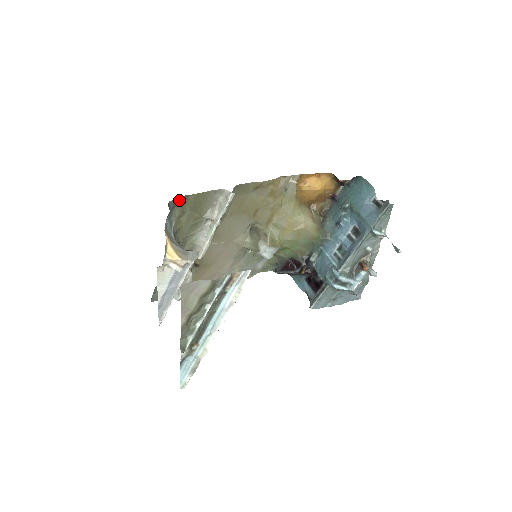
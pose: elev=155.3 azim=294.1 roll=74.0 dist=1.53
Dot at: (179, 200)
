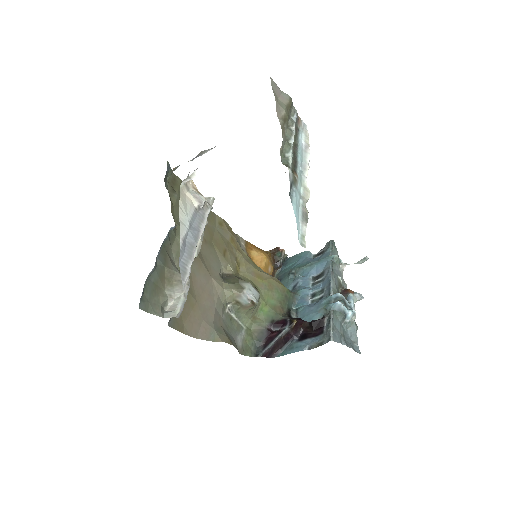
Dot at: (169, 176)
